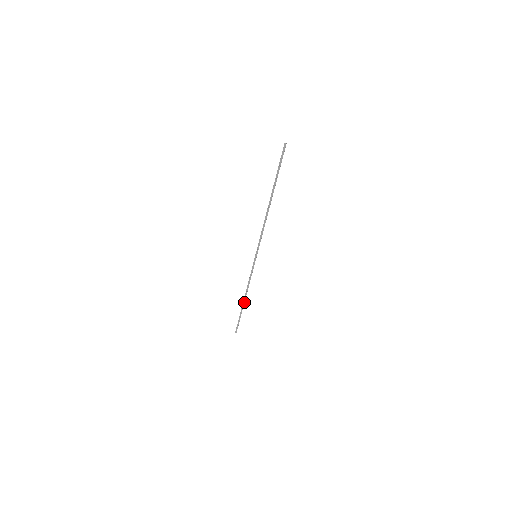
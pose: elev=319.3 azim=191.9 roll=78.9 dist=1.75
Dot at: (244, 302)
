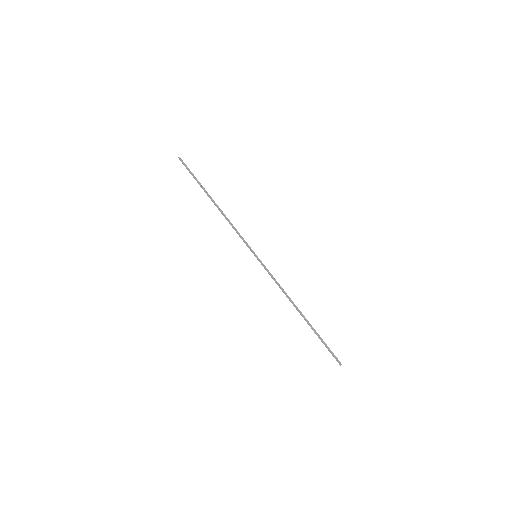
Dot at: (302, 315)
